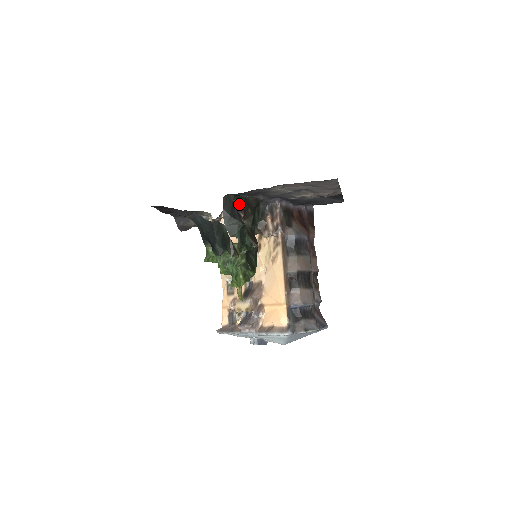
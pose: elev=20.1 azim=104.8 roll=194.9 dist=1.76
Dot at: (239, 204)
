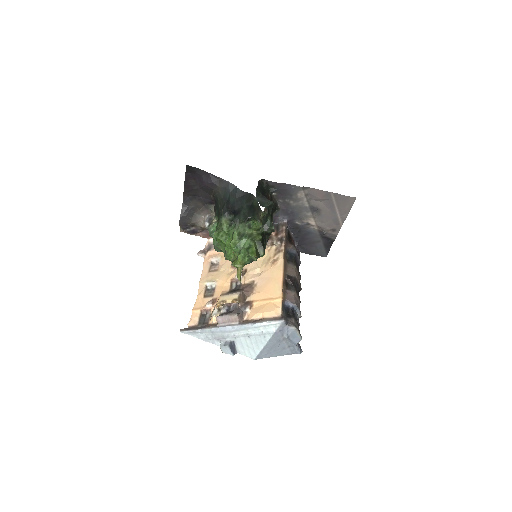
Dot at: (267, 194)
